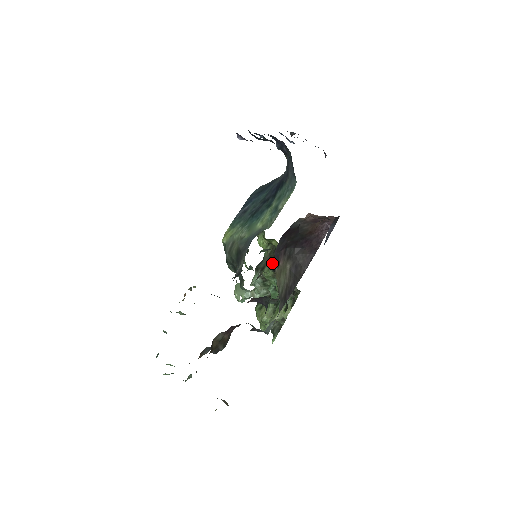
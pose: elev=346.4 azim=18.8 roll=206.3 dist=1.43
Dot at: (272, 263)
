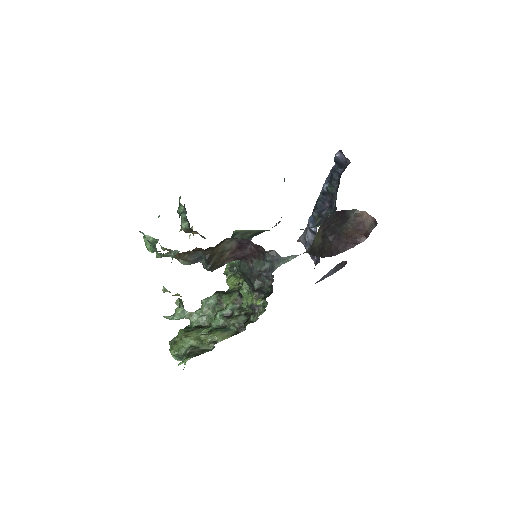
Dot at: occluded
